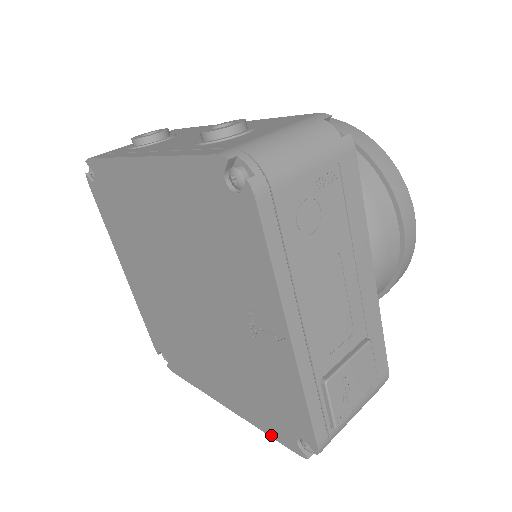
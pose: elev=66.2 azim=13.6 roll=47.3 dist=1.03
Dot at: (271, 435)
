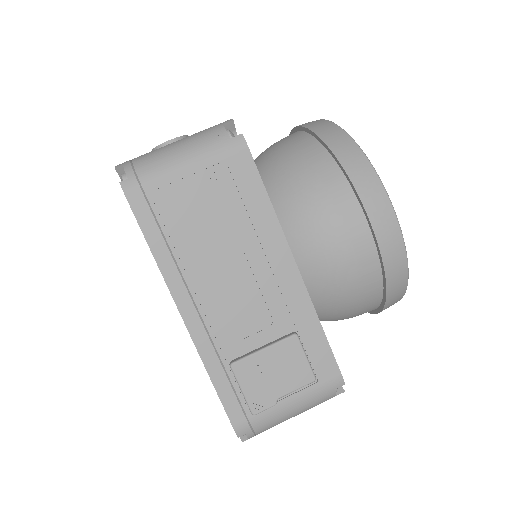
Dot at: occluded
